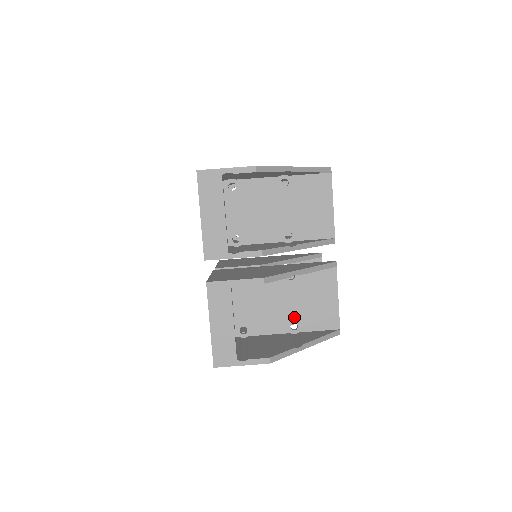
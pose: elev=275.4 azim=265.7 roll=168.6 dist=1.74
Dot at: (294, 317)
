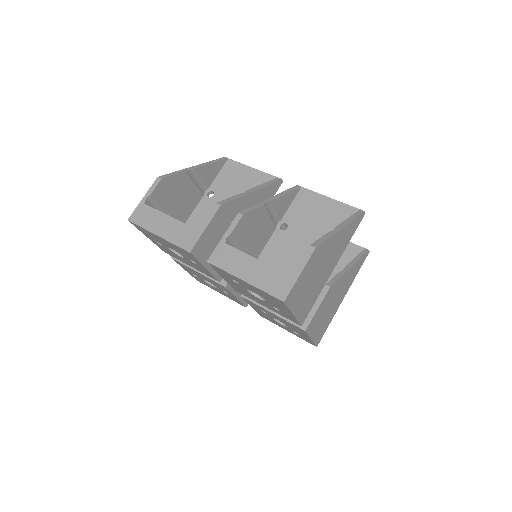
Dot at: occluded
